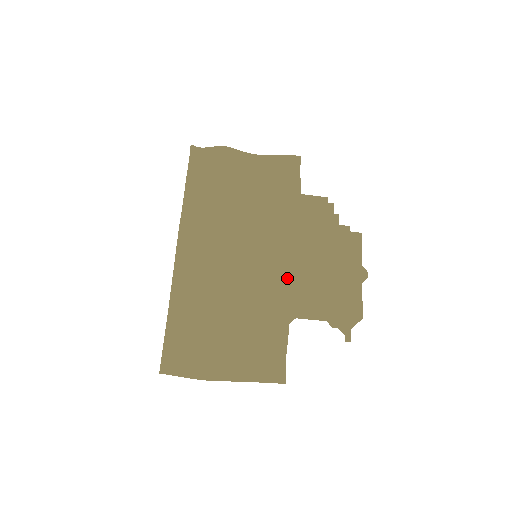
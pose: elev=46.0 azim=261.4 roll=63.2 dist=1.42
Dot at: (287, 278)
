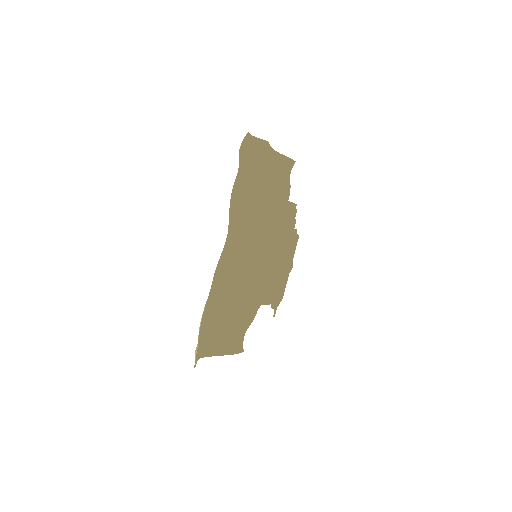
Dot at: (266, 275)
